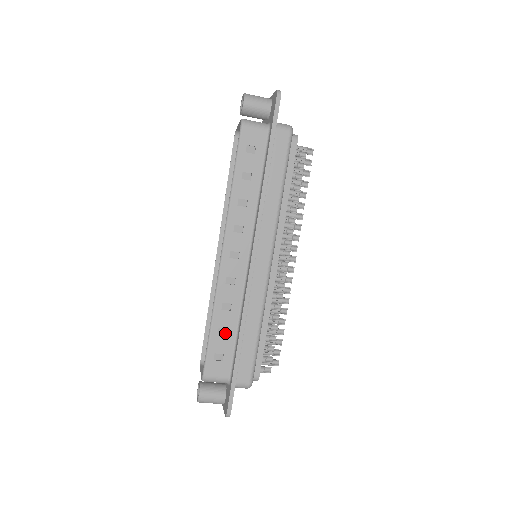
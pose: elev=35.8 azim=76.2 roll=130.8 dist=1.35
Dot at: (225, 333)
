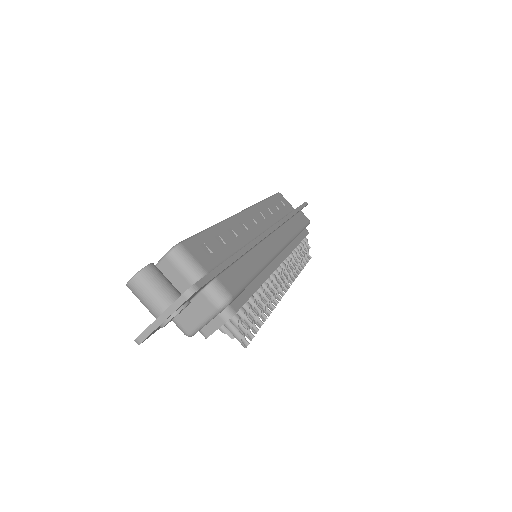
Dot at: (221, 245)
